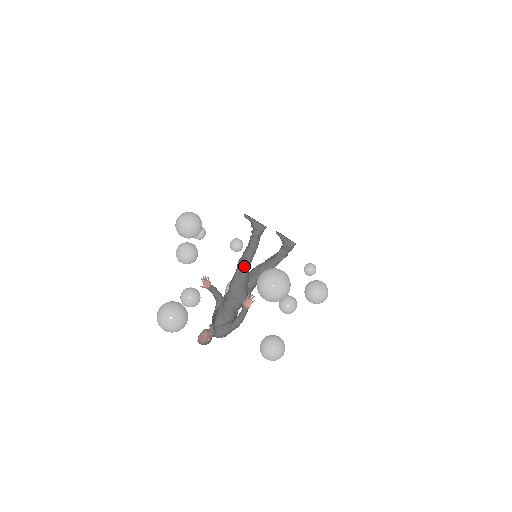
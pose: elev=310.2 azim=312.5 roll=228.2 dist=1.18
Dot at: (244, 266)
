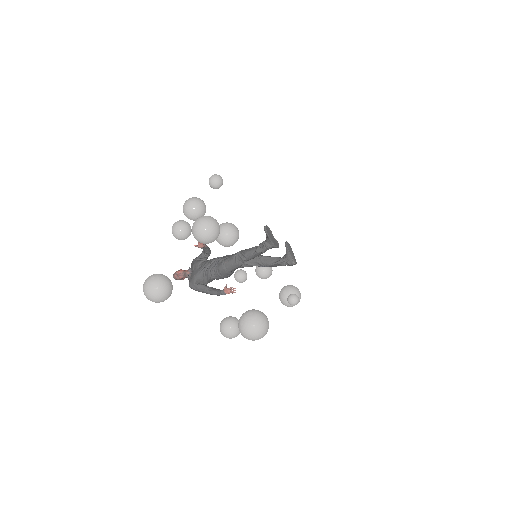
Dot at: (241, 261)
